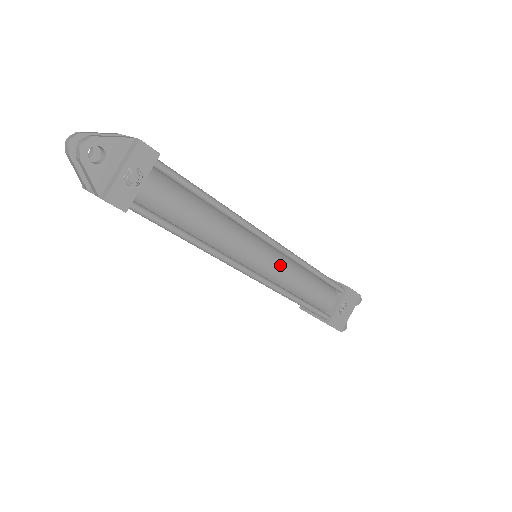
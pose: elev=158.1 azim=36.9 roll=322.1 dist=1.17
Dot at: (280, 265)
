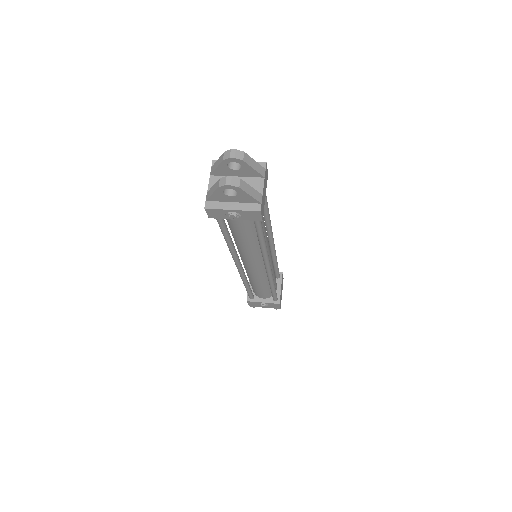
Dot at: (259, 274)
